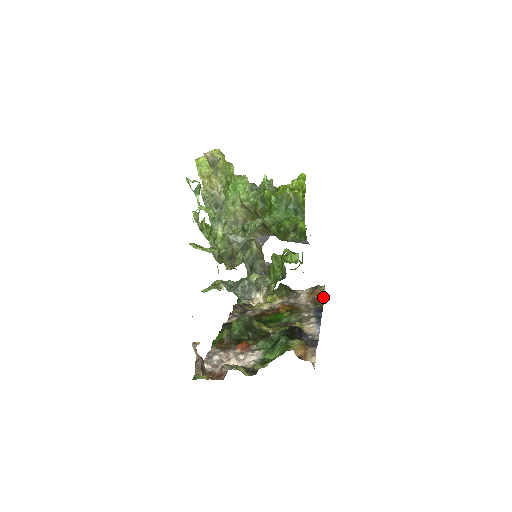
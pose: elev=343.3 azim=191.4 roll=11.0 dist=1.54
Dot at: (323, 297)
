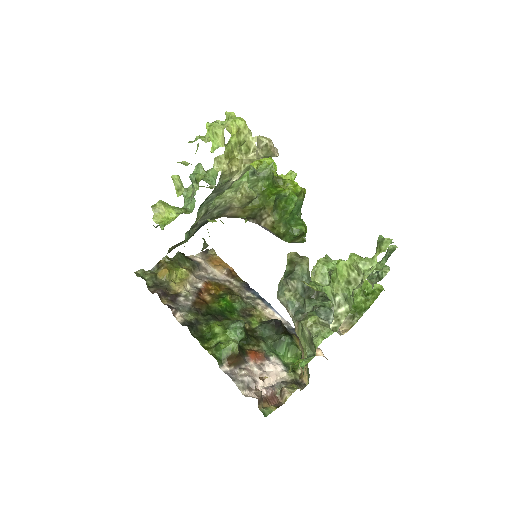
Dot at: (232, 268)
